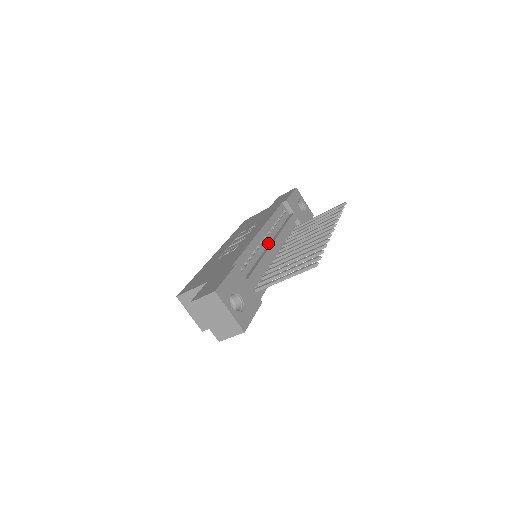
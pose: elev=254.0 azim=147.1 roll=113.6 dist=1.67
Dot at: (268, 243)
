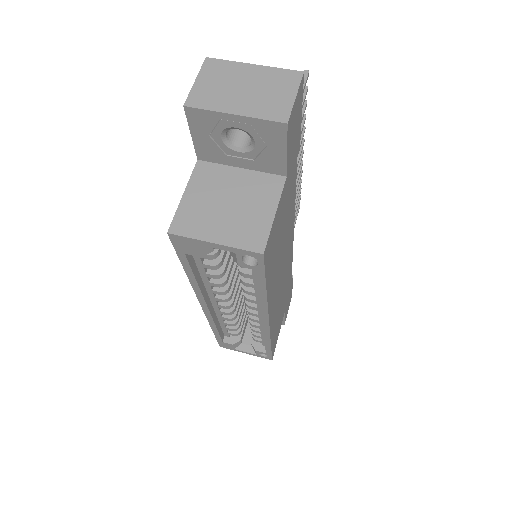
Dot at: occluded
